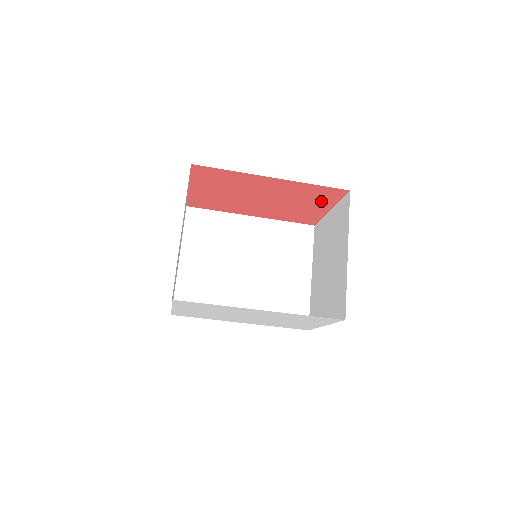
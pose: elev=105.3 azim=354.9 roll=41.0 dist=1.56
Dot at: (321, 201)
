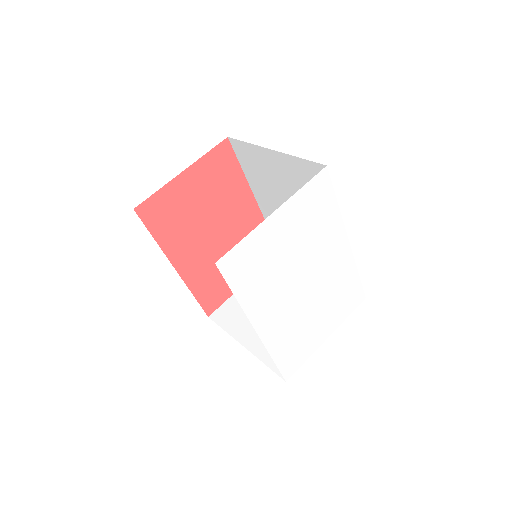
Dot at: occluded
